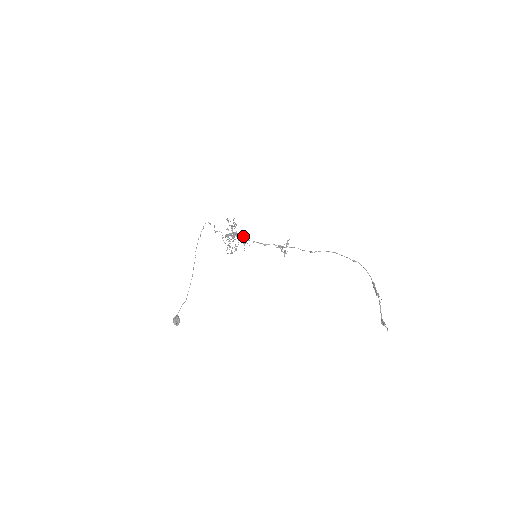
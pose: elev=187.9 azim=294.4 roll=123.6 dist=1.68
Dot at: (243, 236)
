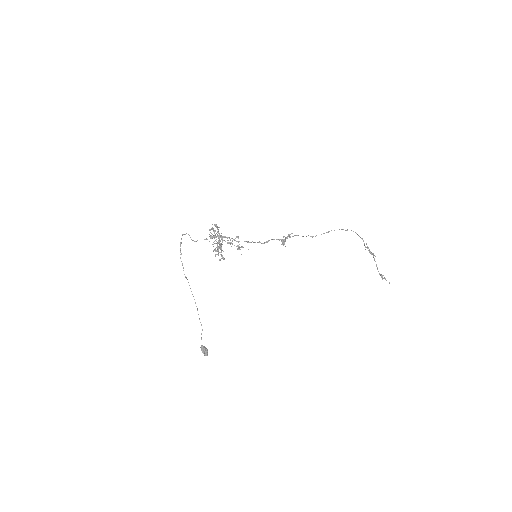
Dot at: (234, 240)
